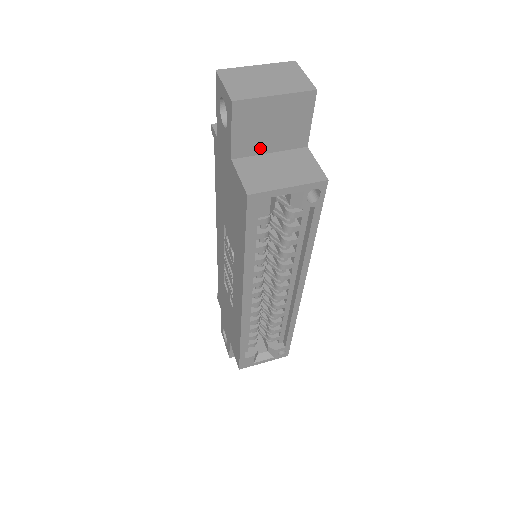
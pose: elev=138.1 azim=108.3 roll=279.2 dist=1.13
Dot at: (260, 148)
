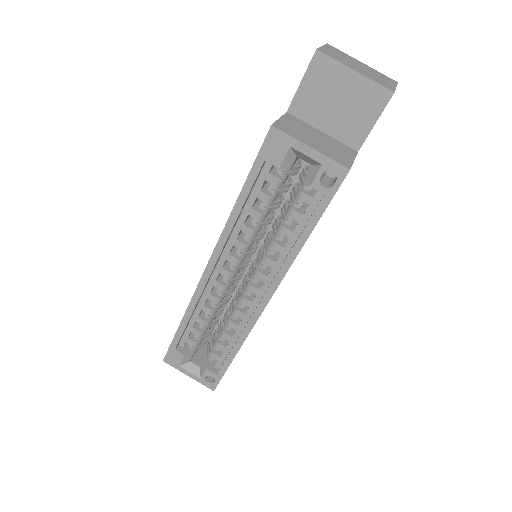
Dot at: (316, 119)
